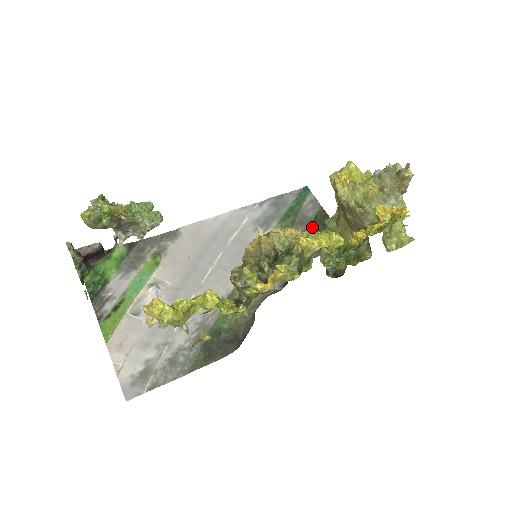
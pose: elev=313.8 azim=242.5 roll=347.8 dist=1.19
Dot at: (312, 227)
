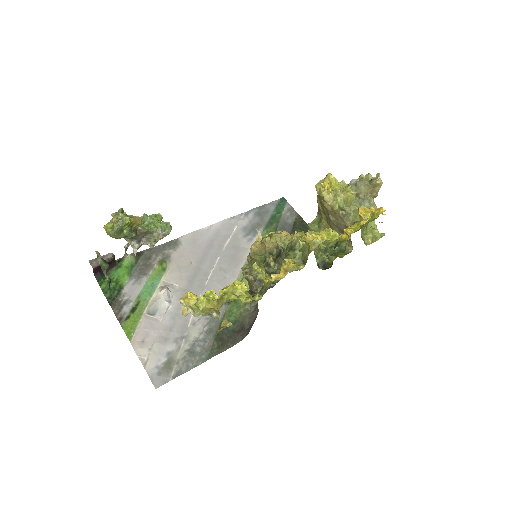
Dot at: (293, 232)
